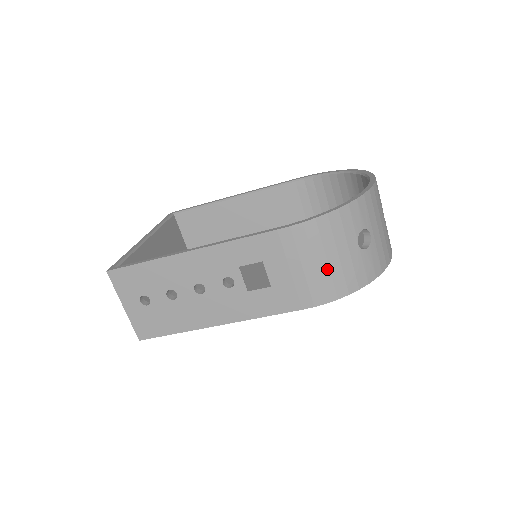
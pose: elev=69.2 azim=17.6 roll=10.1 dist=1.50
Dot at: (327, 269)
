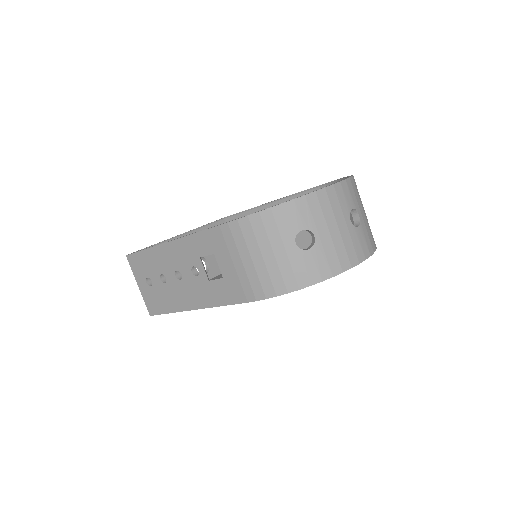
Dot at: (263, 265)
